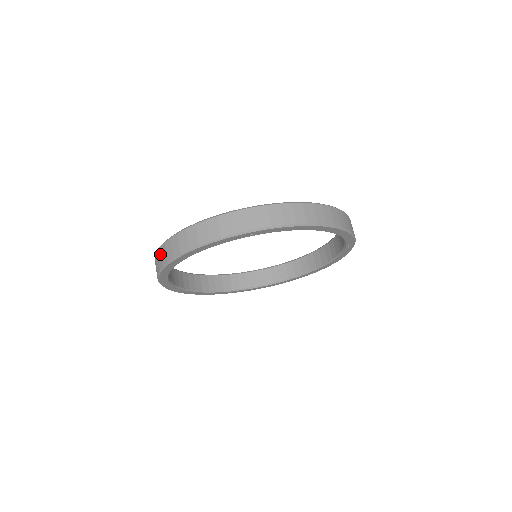
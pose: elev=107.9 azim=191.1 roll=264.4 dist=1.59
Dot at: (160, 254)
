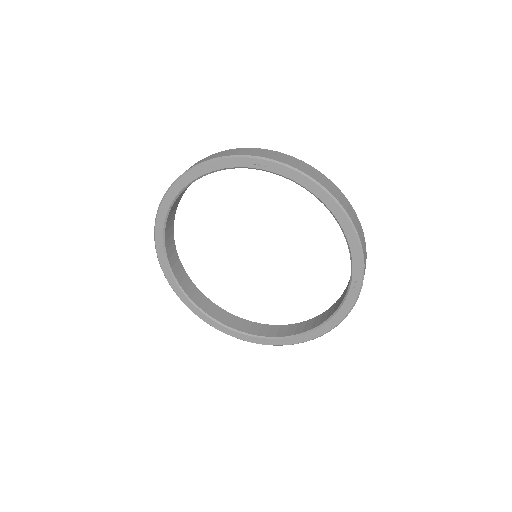
Dot at: occluded
